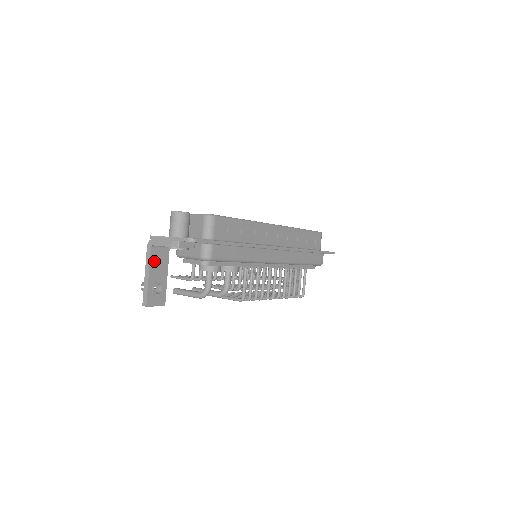
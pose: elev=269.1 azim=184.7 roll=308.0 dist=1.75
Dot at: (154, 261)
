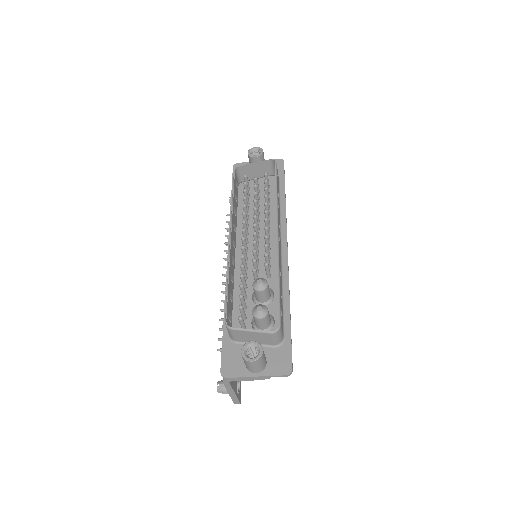
Dot at: (232, 382)
